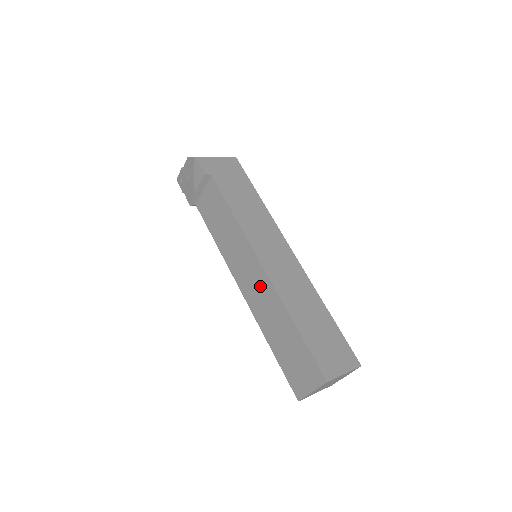
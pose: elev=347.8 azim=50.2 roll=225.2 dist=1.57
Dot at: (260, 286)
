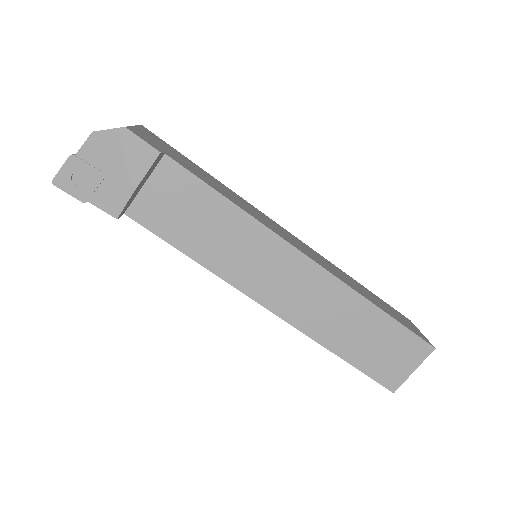
Dot at: (310, 287)
